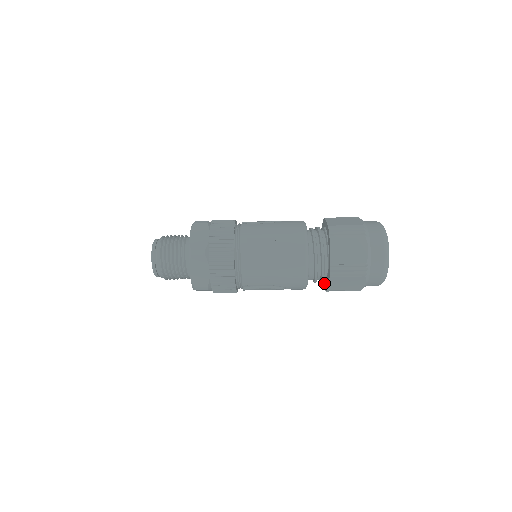
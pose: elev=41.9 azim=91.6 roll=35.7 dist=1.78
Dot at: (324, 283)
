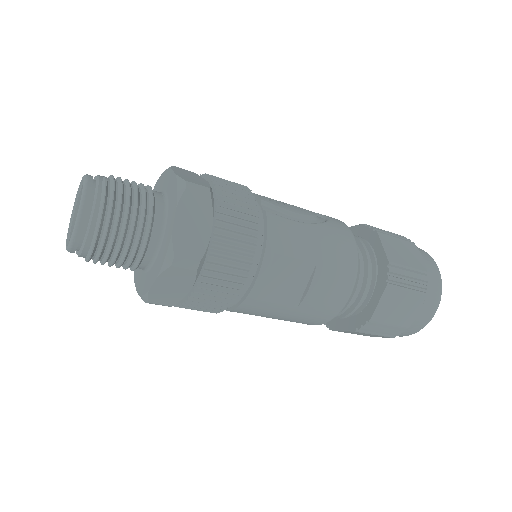
Dot at: occluded
